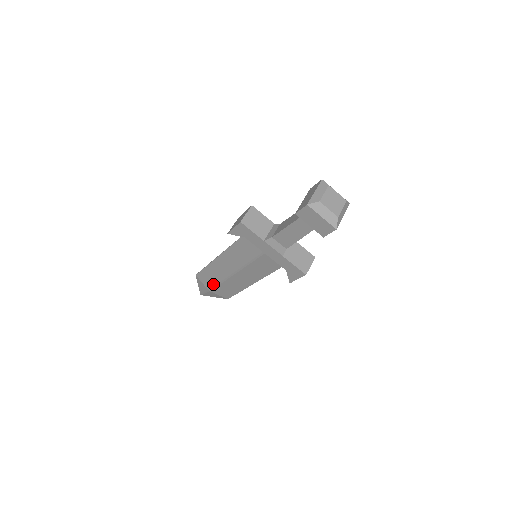
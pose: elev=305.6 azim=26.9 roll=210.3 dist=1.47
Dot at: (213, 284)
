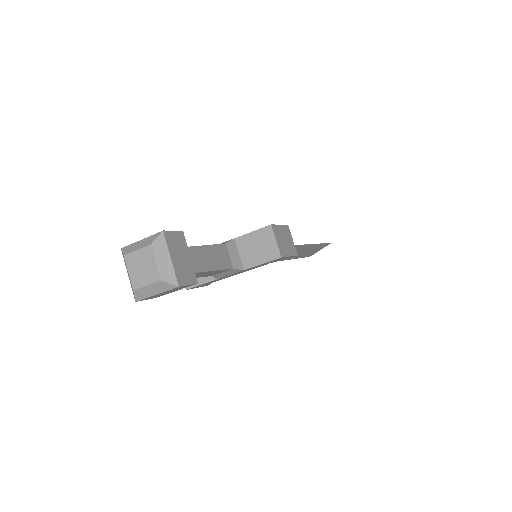
Dot at: occluded
